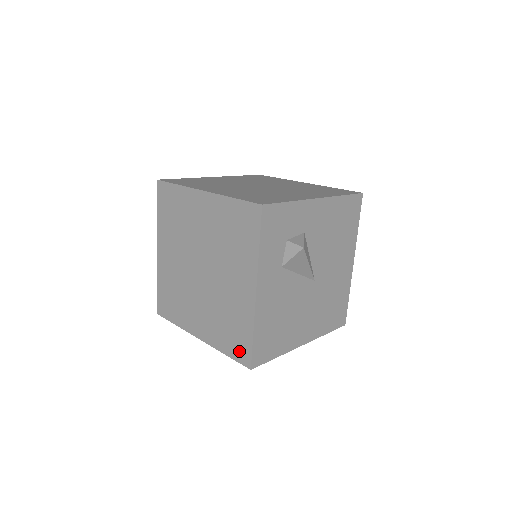
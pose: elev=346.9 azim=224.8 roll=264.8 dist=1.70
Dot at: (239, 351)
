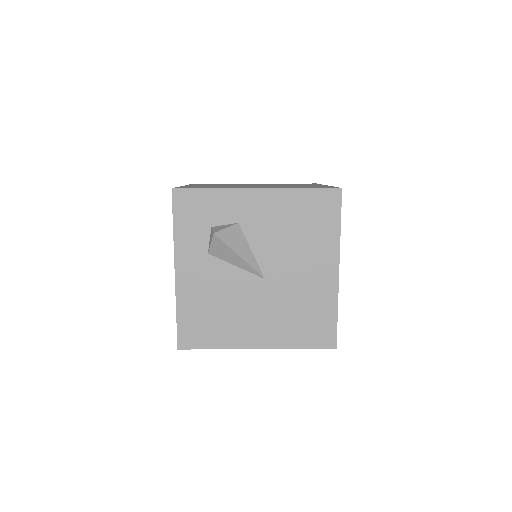
Dot at: occluded
